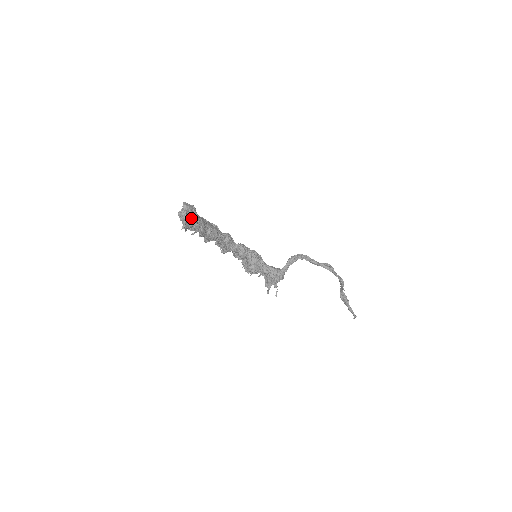
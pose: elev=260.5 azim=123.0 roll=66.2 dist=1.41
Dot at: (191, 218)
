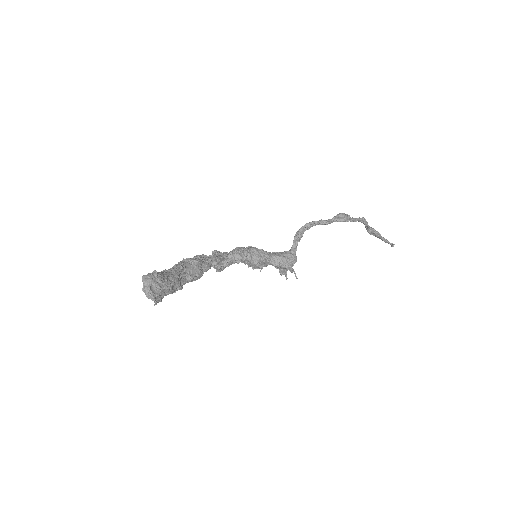
Dot at: (159, 290)
